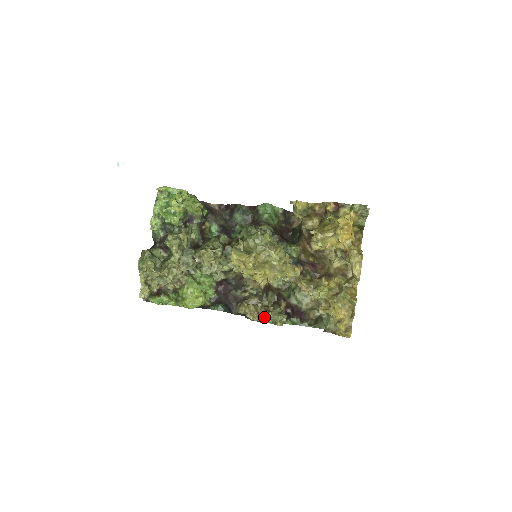
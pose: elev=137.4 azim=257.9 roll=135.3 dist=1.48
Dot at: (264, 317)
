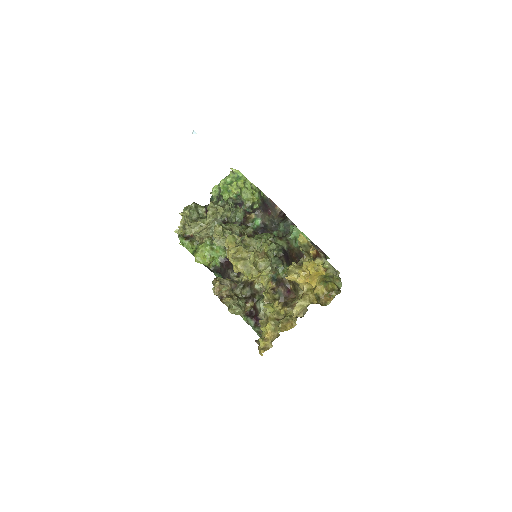
Dot at: (224, 298)
